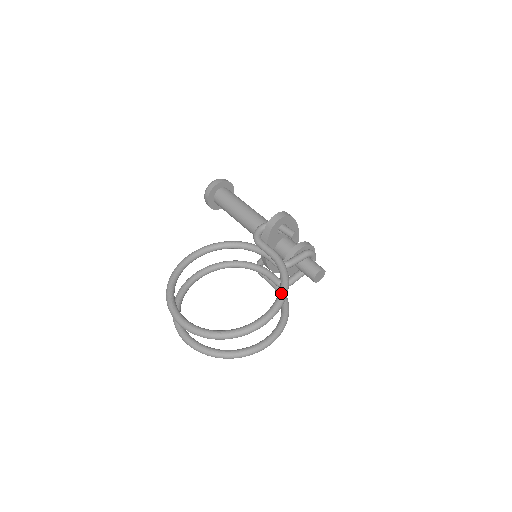
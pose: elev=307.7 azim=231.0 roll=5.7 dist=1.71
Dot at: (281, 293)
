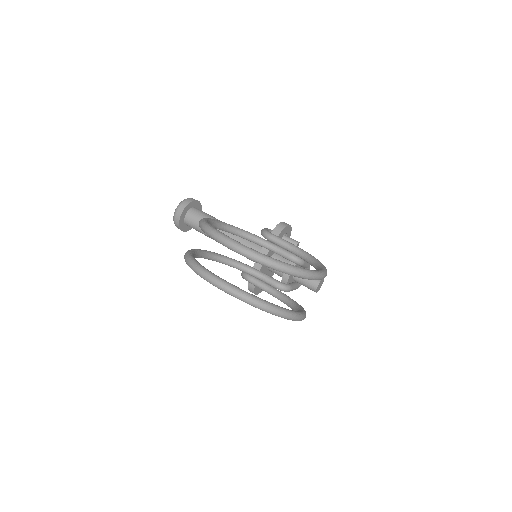
Dot at: (322, 264)
